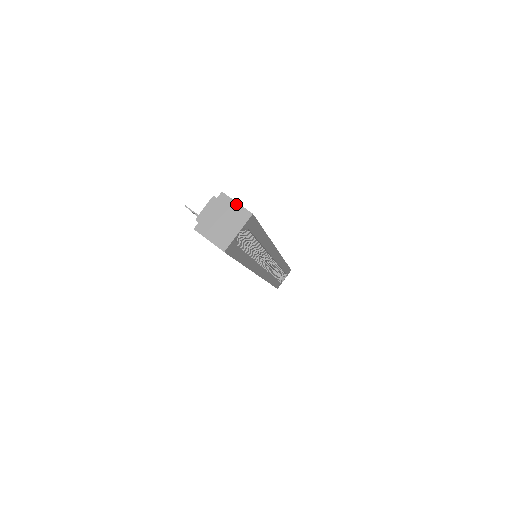
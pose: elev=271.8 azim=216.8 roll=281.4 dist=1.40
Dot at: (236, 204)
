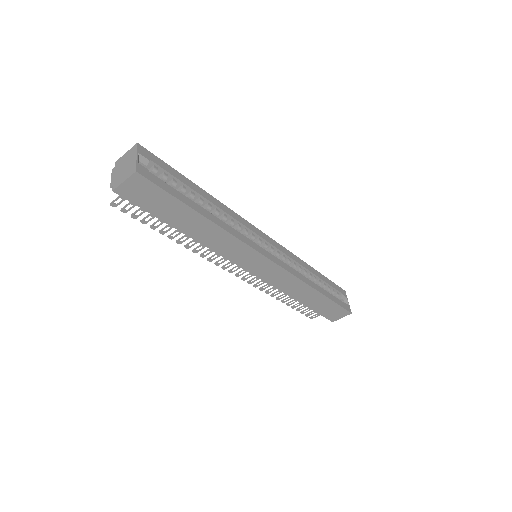
Dot at: (126, 154)
